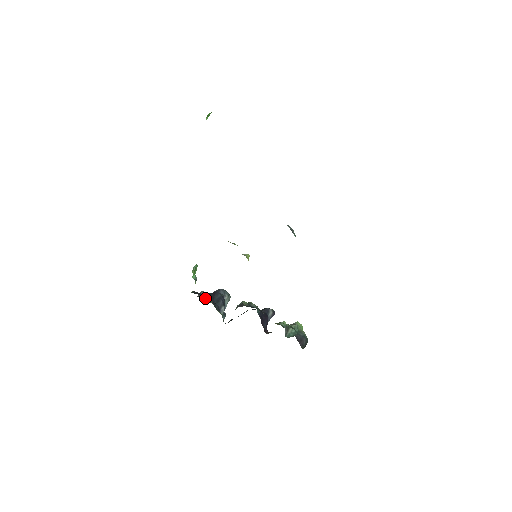
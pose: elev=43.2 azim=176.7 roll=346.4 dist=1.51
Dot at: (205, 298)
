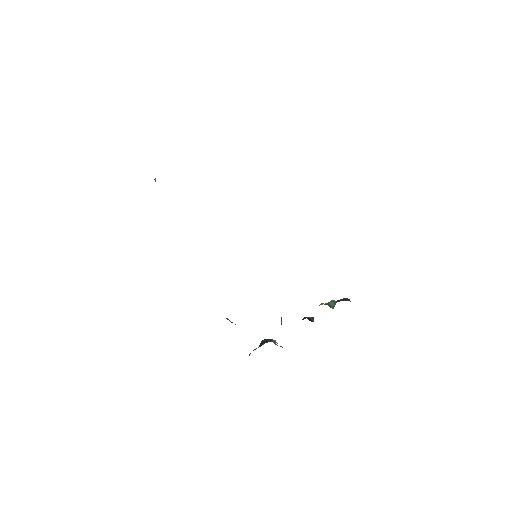
Dot at: occluded
